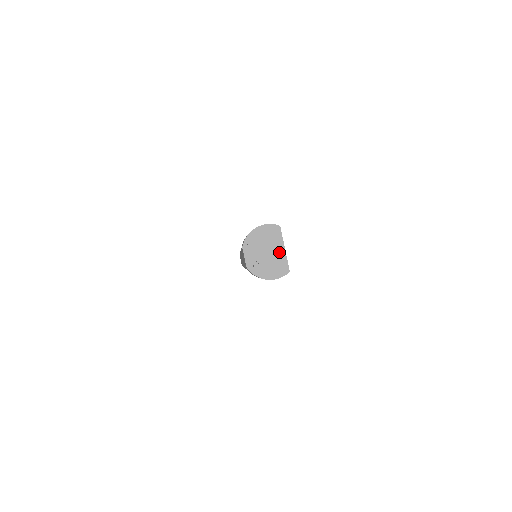
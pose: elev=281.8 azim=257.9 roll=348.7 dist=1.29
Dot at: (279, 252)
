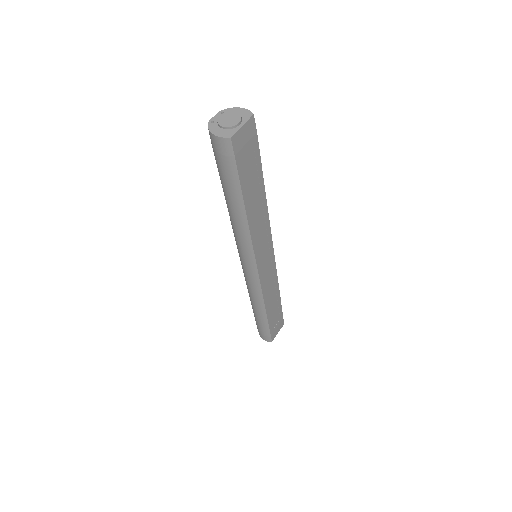
Dot at: (236, 123)
